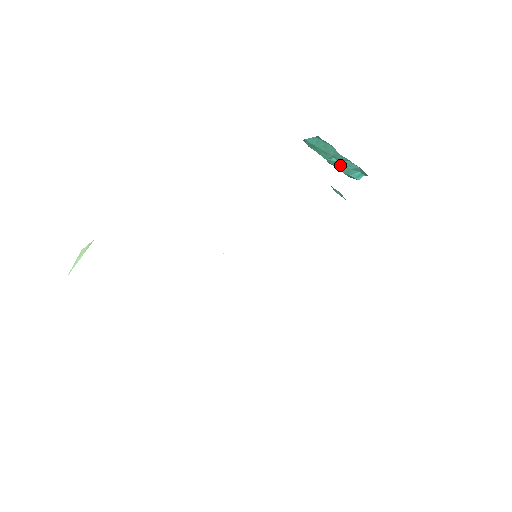
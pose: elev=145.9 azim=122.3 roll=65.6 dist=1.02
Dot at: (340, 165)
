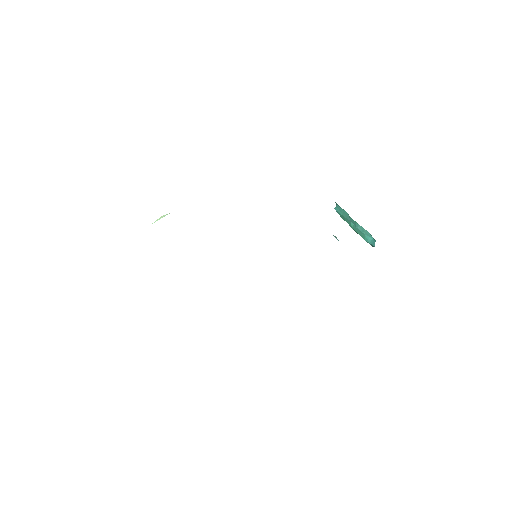
Dot at: (360, 232)
